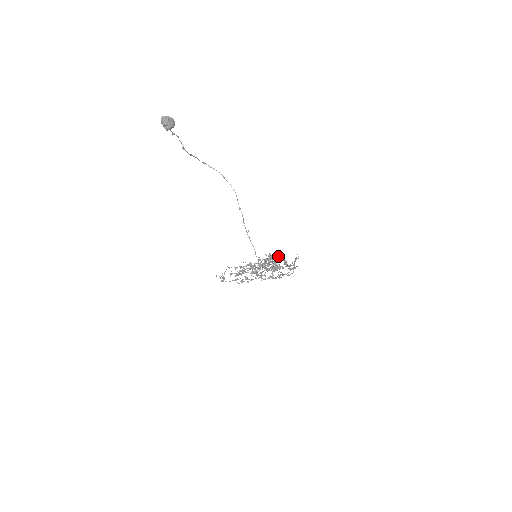
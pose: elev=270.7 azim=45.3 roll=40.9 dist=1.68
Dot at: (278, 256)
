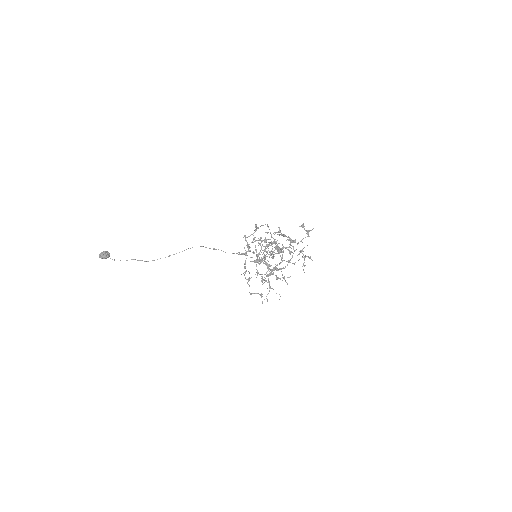
Dot at: occluded
